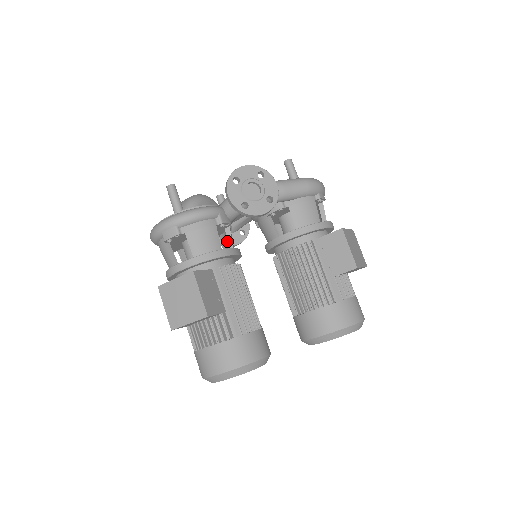
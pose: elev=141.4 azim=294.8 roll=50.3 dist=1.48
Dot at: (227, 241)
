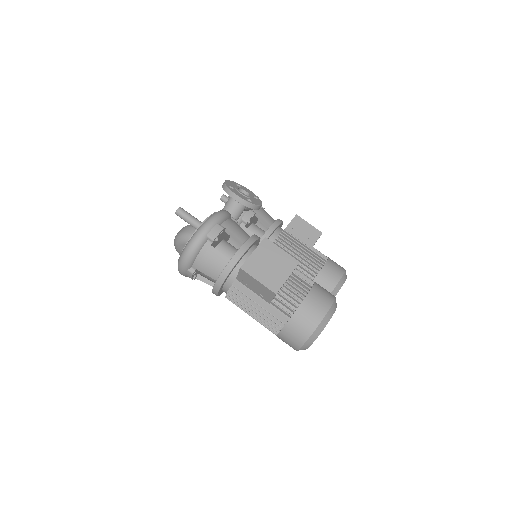
Dot at: occluded
